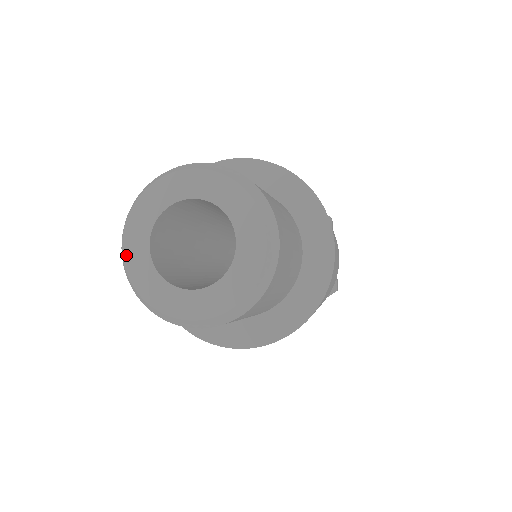
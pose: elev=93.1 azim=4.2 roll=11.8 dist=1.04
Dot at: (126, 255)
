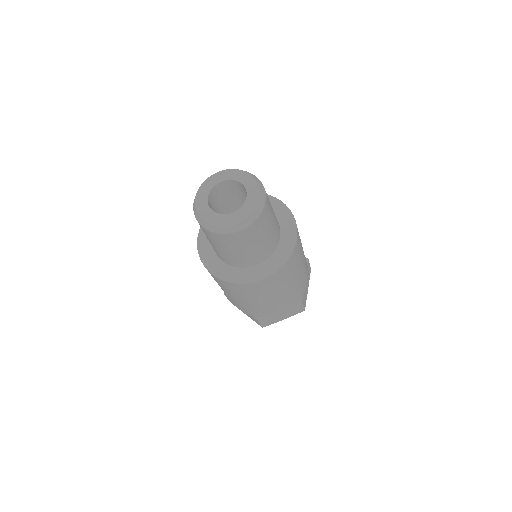
Dot at: (207, 221)
